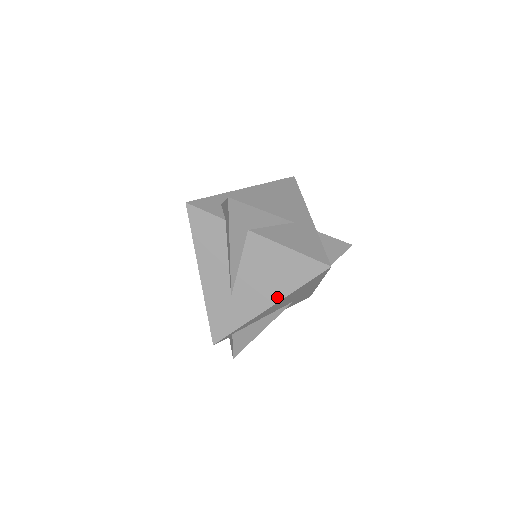
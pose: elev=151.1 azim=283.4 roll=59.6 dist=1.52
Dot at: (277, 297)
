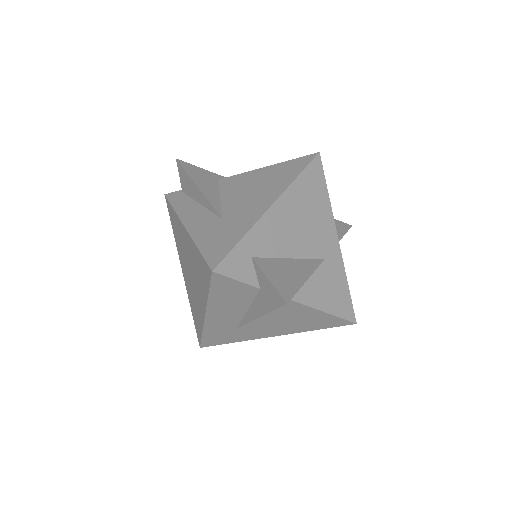
Dot at: (287, 332)
